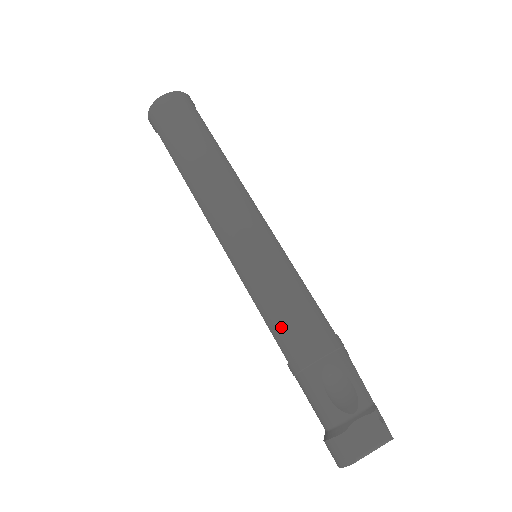
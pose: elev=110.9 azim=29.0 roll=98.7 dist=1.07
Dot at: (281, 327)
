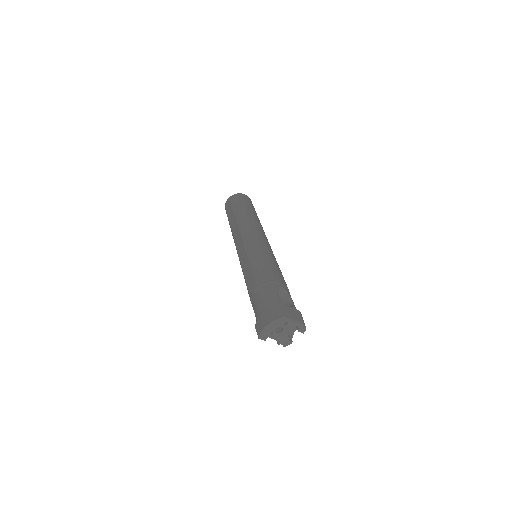
Dot at: (263, 267)
